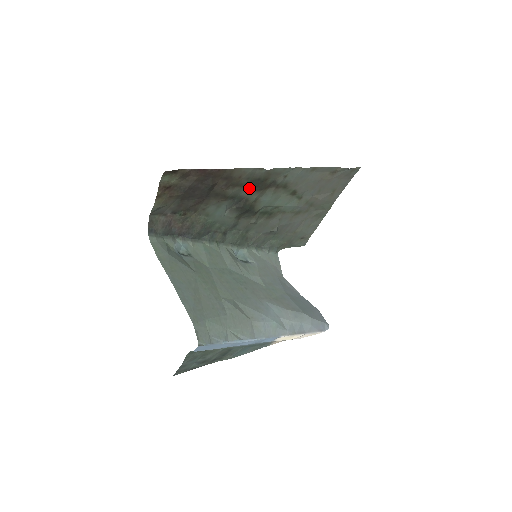
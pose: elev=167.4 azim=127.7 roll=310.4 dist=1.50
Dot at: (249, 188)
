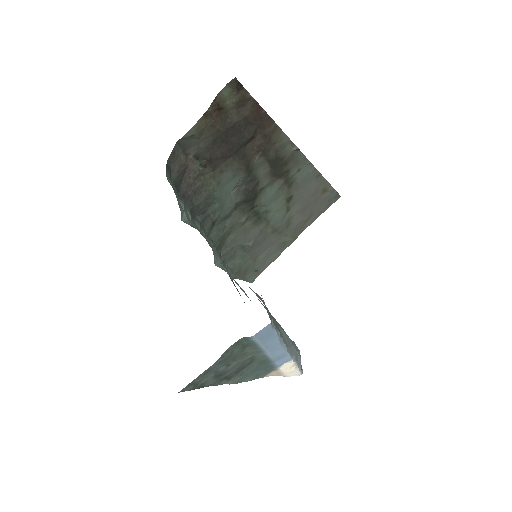
Dot at: (268, 167)
